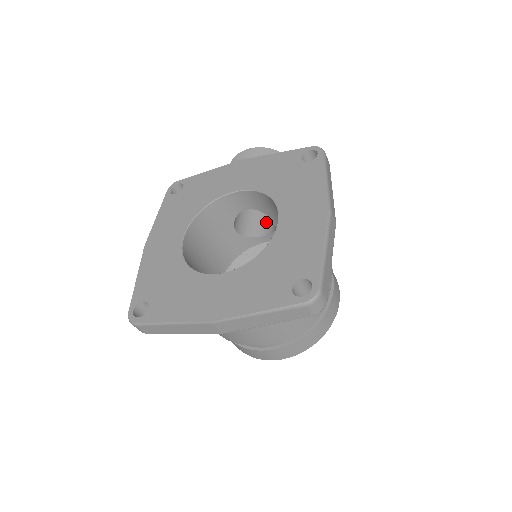
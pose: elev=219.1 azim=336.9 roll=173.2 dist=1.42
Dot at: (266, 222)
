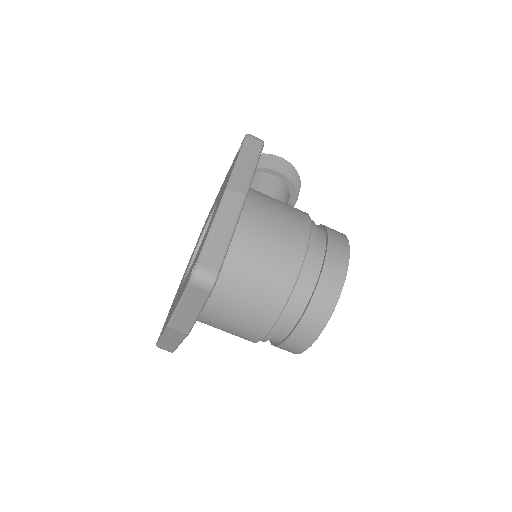
Dot at: occluded
